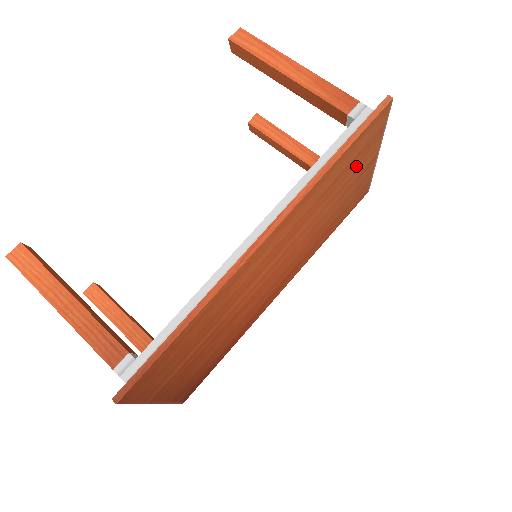
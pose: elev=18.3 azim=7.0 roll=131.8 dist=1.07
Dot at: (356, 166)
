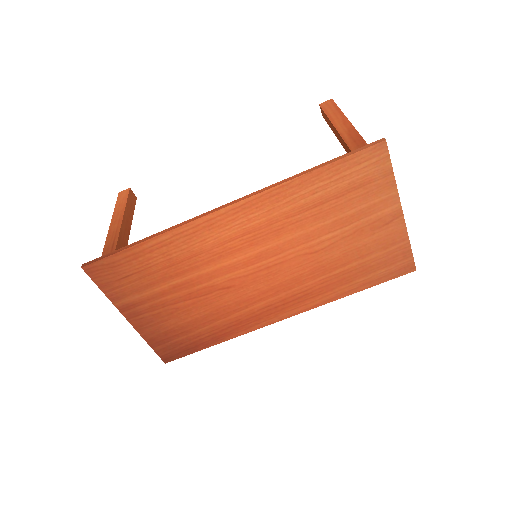
Dot at: (358, 204)
